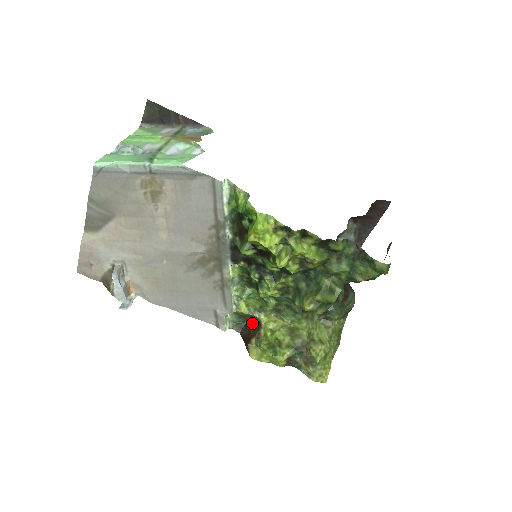
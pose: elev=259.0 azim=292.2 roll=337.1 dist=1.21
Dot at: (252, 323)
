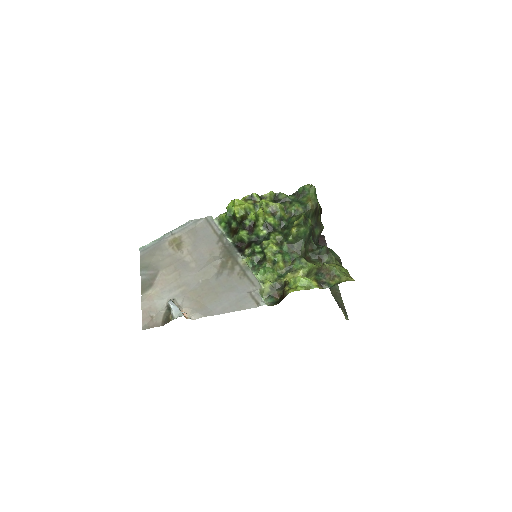
Dot at: (281, 292)
